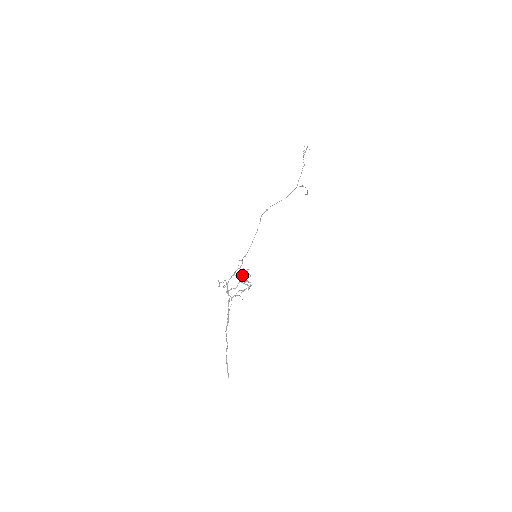
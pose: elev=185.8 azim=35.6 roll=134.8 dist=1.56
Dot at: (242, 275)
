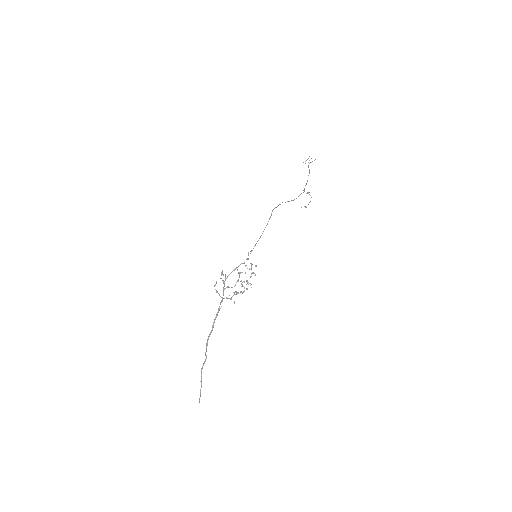
Dot at: occluded
